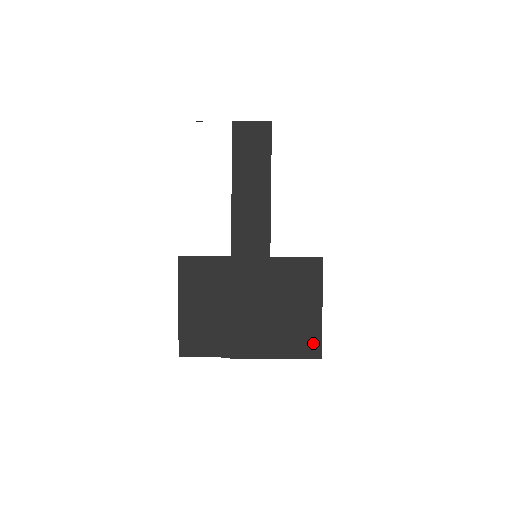
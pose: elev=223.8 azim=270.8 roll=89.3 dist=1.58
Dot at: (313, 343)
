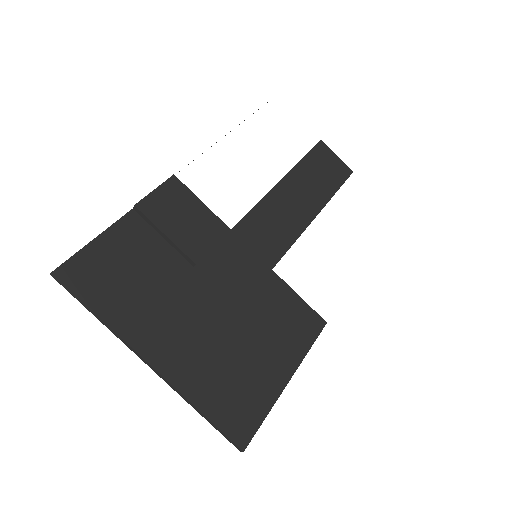
Dot at: (249, 417)
